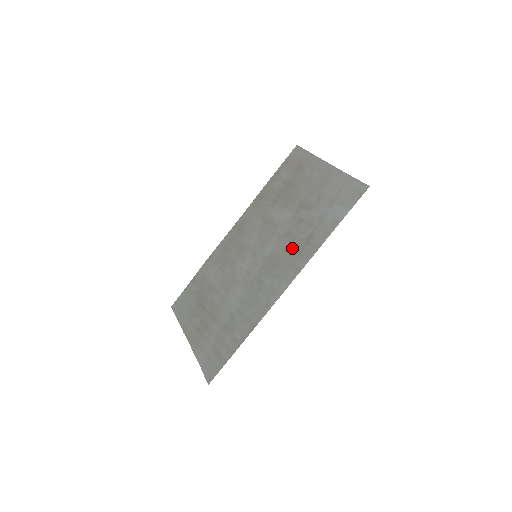
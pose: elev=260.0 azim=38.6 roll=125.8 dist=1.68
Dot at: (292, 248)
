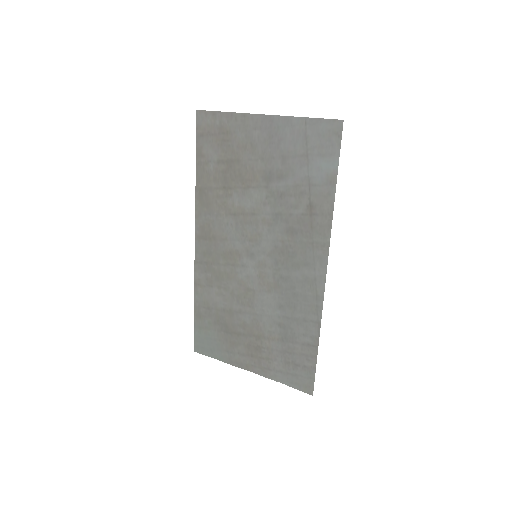
Dot at: (297, 229)
